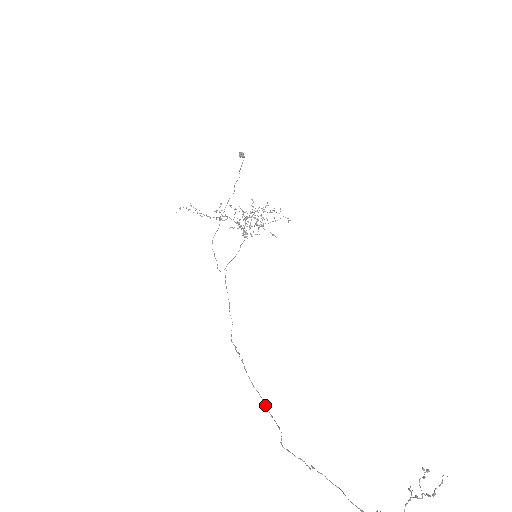
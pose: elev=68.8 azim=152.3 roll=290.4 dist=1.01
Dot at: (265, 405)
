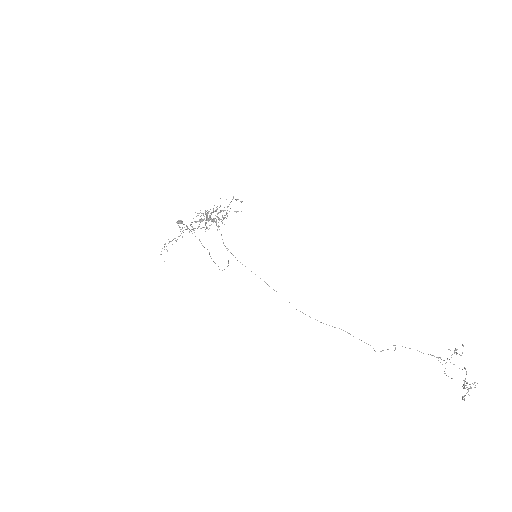
Dot at: occluded
